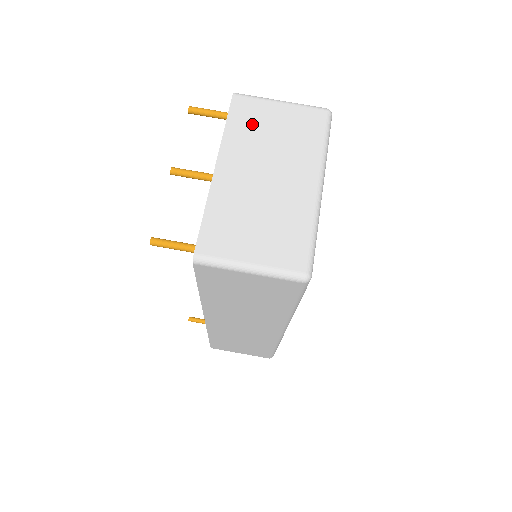
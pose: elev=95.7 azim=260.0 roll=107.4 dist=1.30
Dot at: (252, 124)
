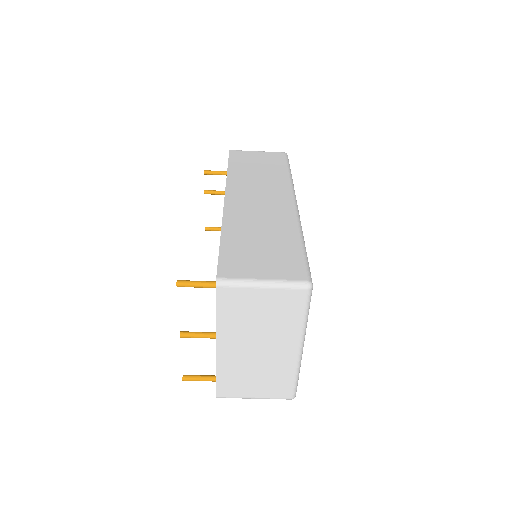
Dot at: (239, 311)
